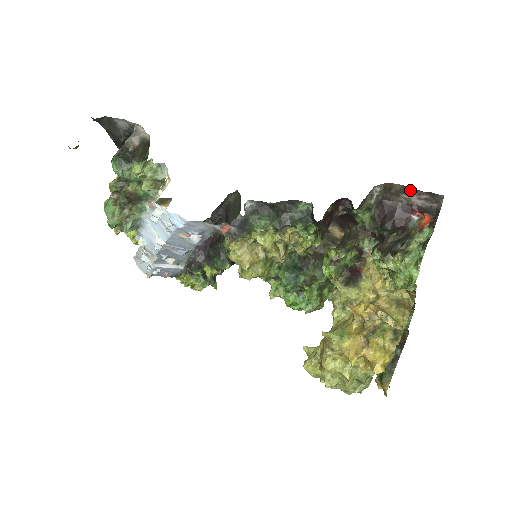
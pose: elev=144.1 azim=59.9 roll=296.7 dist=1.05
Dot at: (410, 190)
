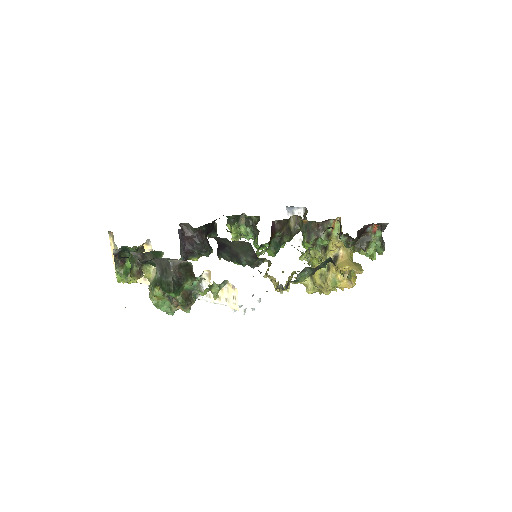
Dot at: occluded
